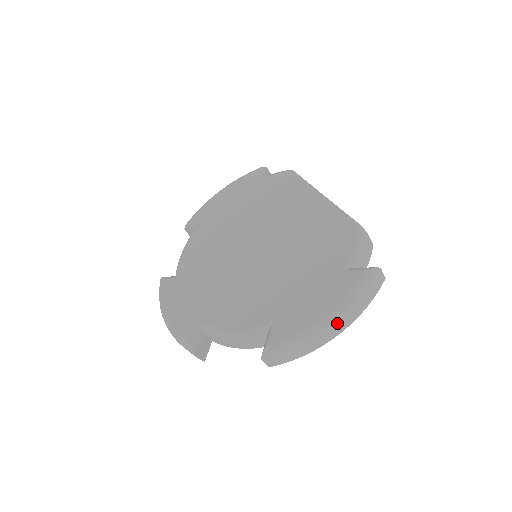
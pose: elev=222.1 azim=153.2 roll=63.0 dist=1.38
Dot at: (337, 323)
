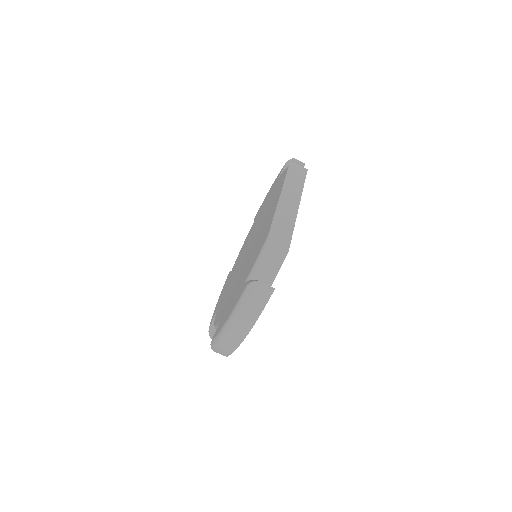
Dot at: (234, 330)
